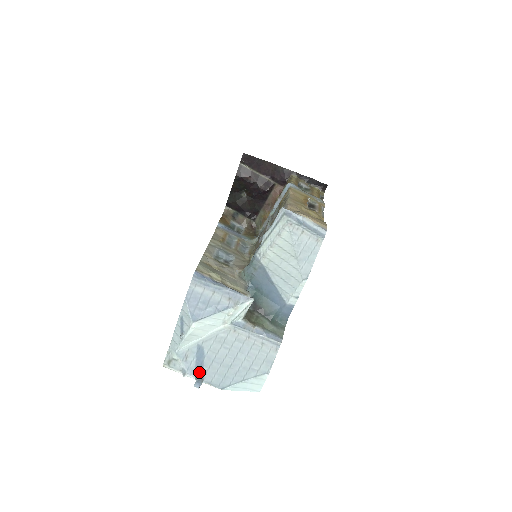
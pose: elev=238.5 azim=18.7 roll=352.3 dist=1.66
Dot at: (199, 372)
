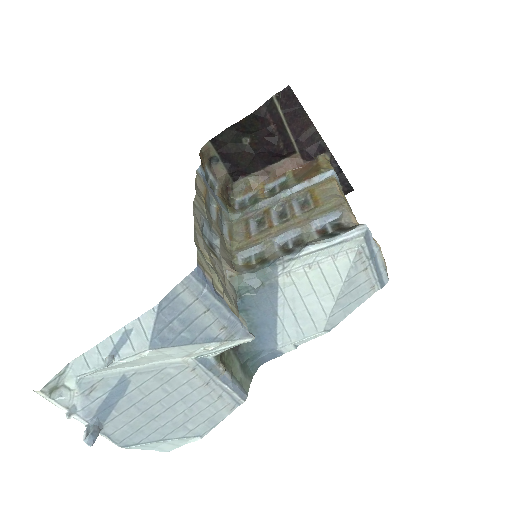
Dot at: (100, 416)
